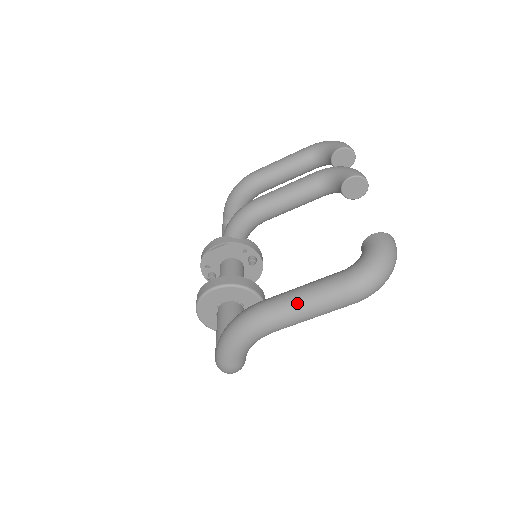
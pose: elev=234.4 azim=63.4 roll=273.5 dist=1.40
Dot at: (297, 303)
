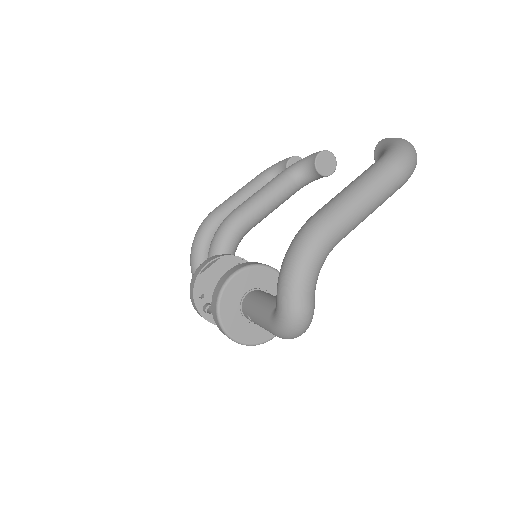
Dot at: (353, 193)
